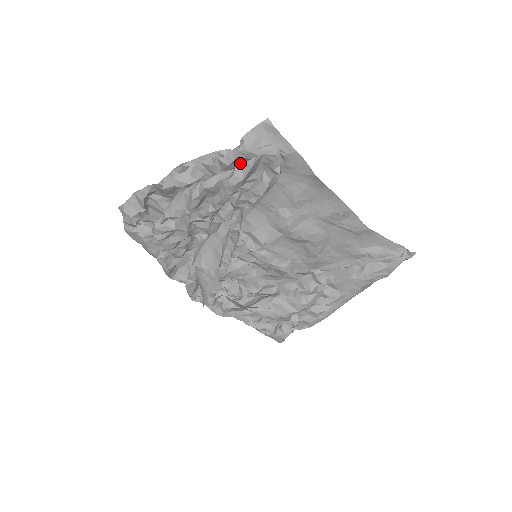
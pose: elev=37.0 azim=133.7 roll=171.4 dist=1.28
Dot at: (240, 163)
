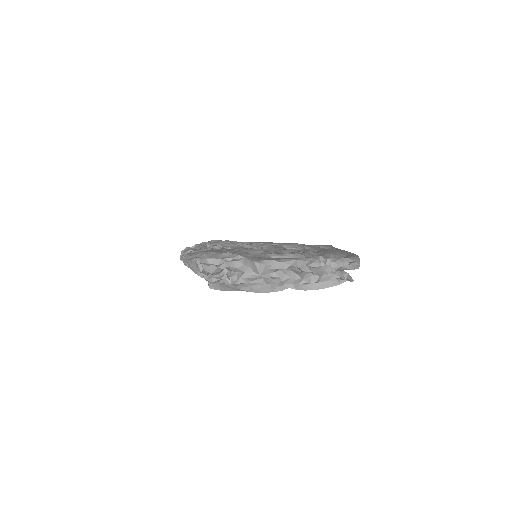
Dot at: (322, 274)
